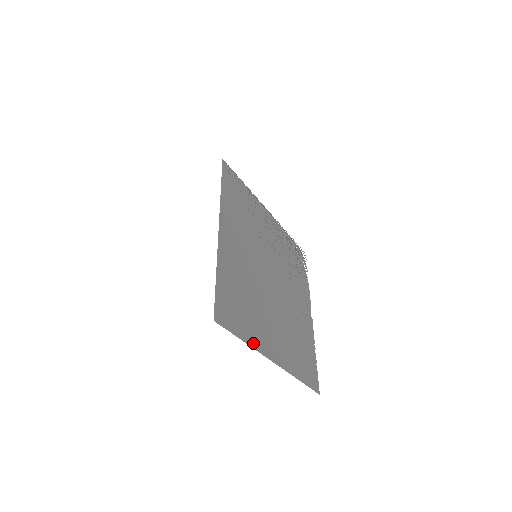
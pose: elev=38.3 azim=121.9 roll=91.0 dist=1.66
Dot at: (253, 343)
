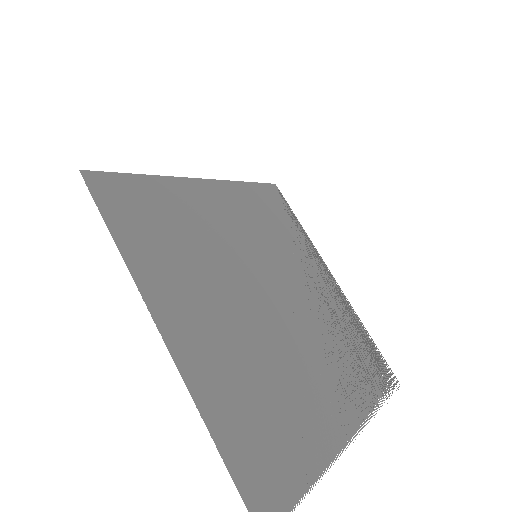
Dot at: (135, 265)
